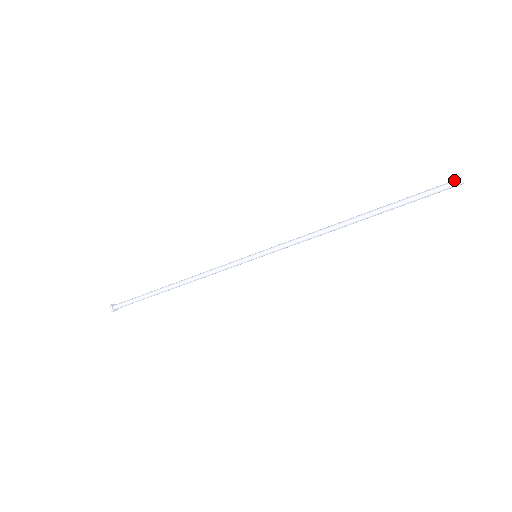
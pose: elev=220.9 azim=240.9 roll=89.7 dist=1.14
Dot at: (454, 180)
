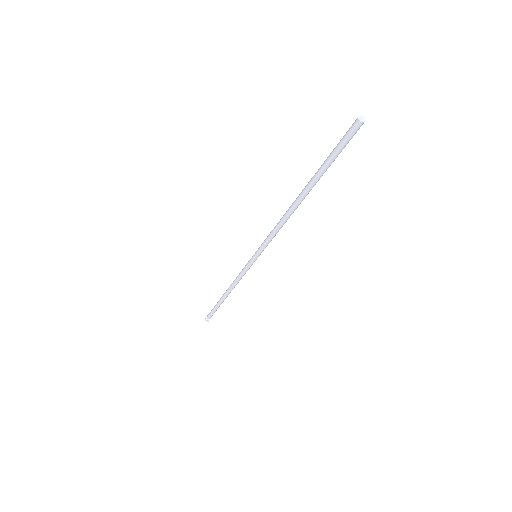
Dot at: (355, 122)
